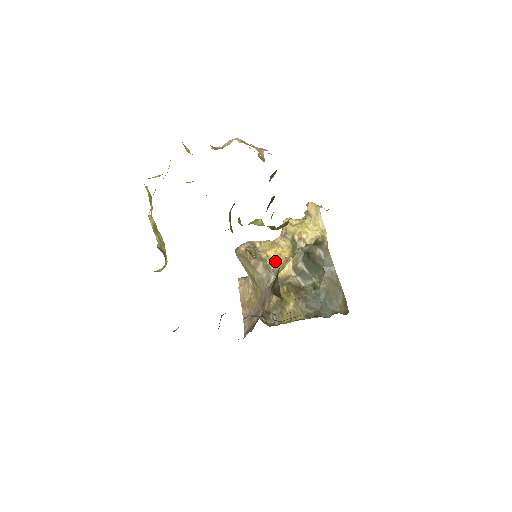
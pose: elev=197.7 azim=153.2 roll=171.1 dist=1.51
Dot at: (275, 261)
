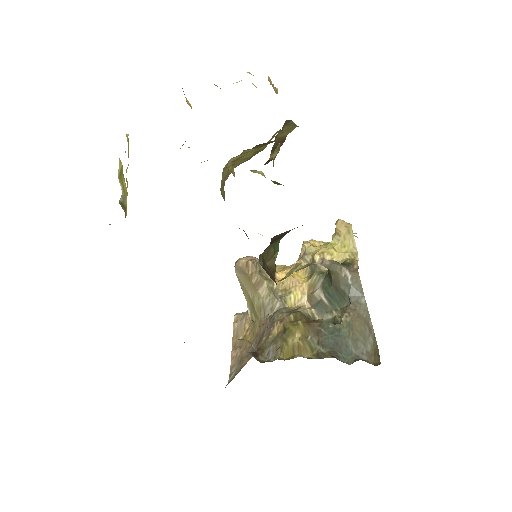
Dot at: (285, 286)
